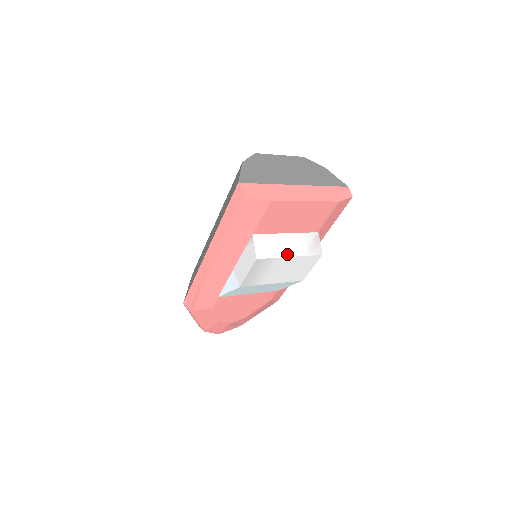
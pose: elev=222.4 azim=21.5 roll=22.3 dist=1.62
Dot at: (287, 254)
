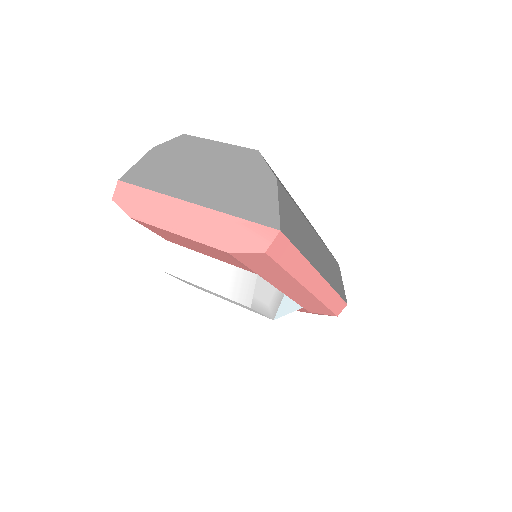
Dot at: (201, 283)
